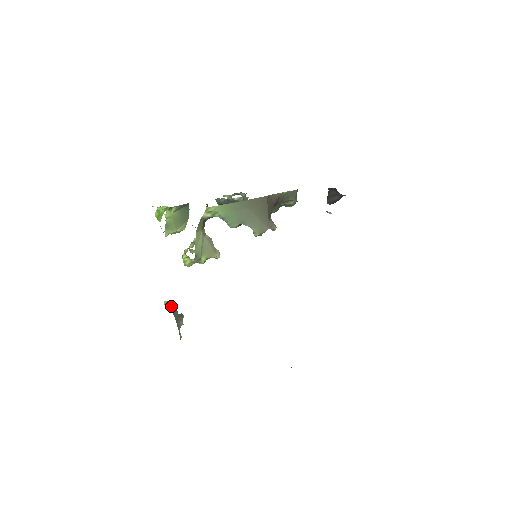
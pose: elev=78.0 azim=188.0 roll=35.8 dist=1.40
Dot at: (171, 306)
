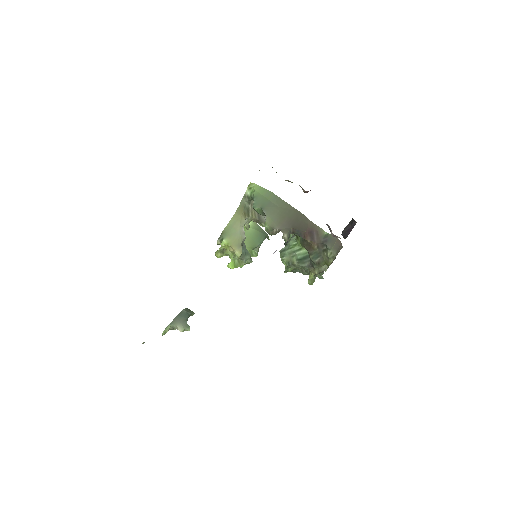
Dot at: (189, 310)
